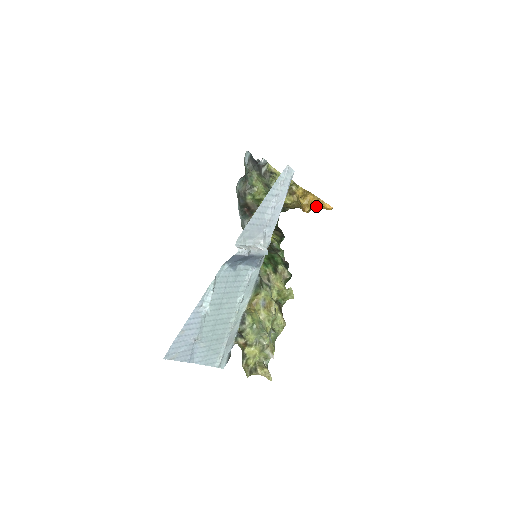
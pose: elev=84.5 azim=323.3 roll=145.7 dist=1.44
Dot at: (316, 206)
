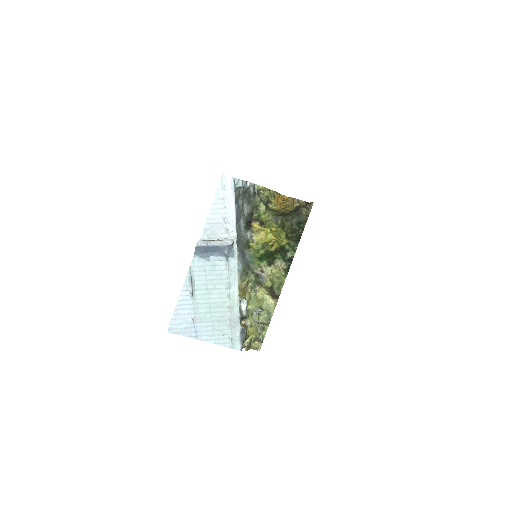
Dot at: (281, 201)
